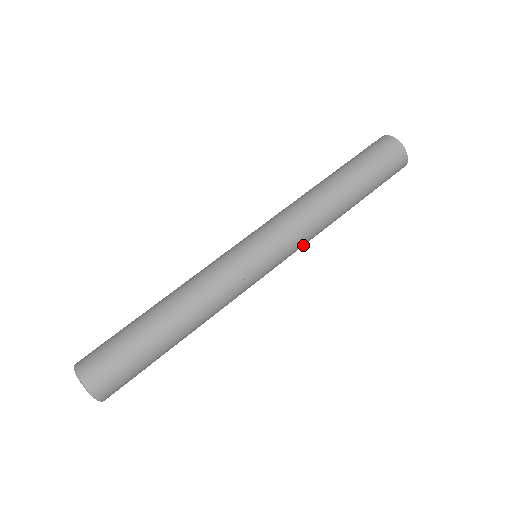
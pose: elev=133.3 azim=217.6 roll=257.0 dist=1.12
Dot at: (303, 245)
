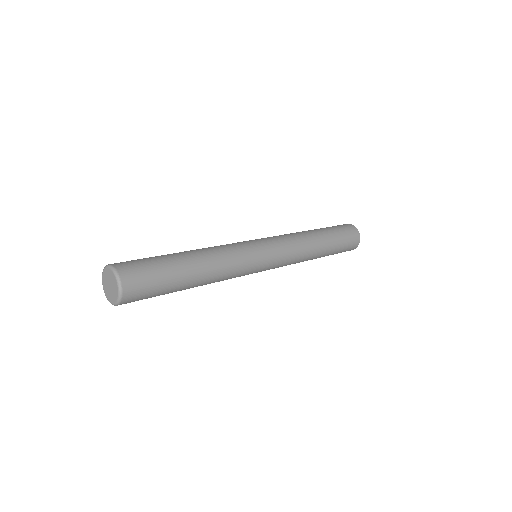
Dot at: (290, 262)
